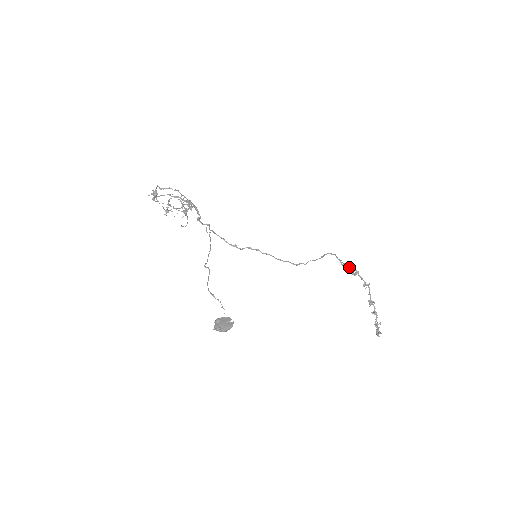
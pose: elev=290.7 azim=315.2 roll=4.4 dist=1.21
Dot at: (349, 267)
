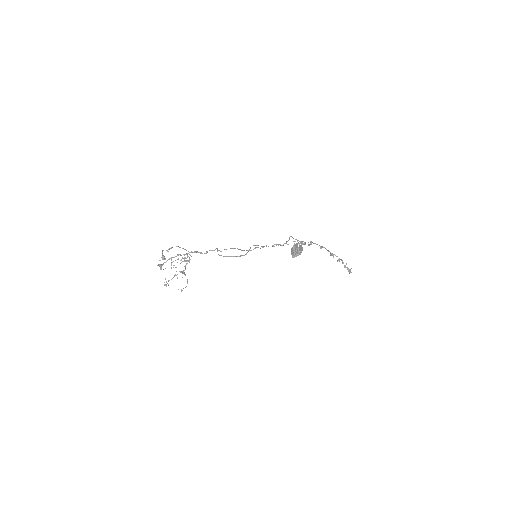
Dot at: (304, 243)
